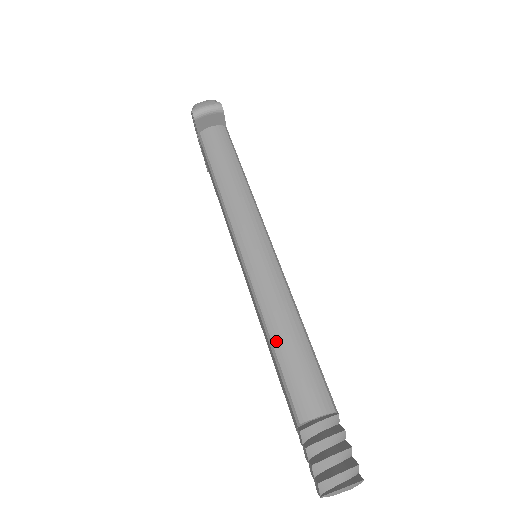
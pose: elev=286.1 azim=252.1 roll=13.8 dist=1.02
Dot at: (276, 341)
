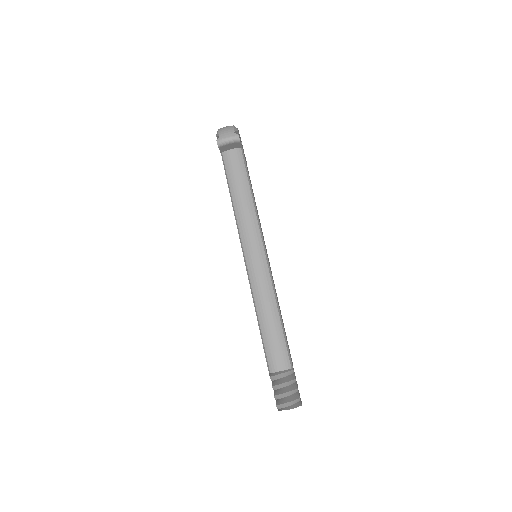
Dot at: (262, 323)
